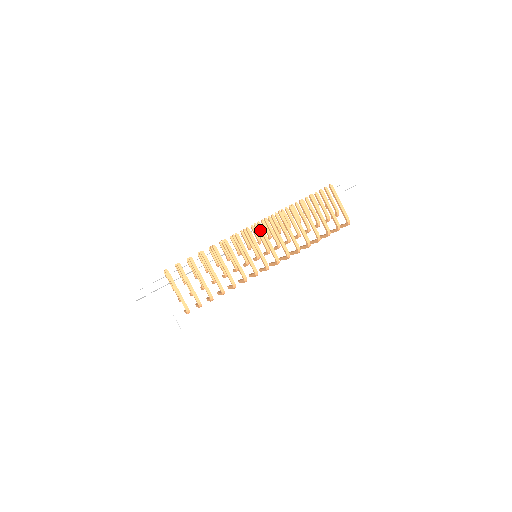
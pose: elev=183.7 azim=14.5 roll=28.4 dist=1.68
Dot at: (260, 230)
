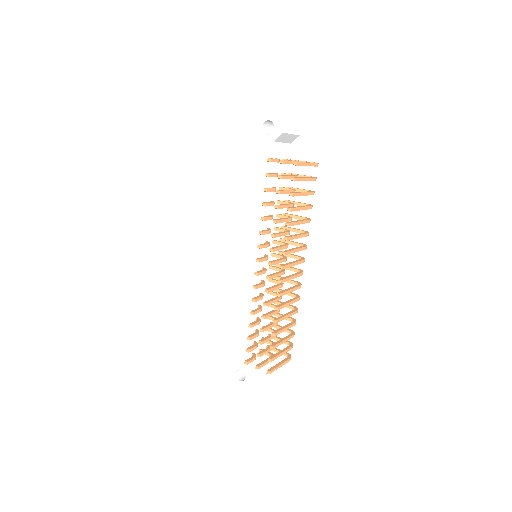
Dot at: (285, 268)
